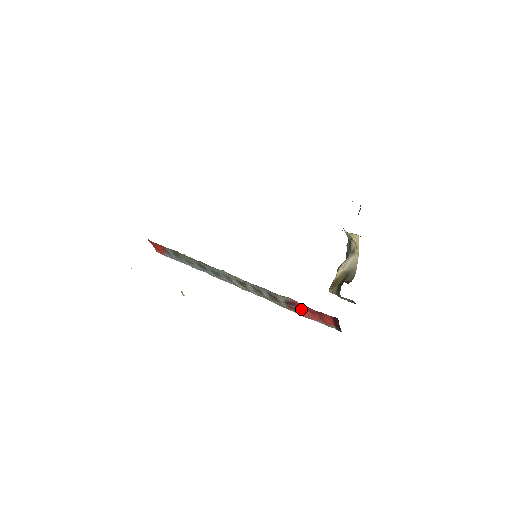
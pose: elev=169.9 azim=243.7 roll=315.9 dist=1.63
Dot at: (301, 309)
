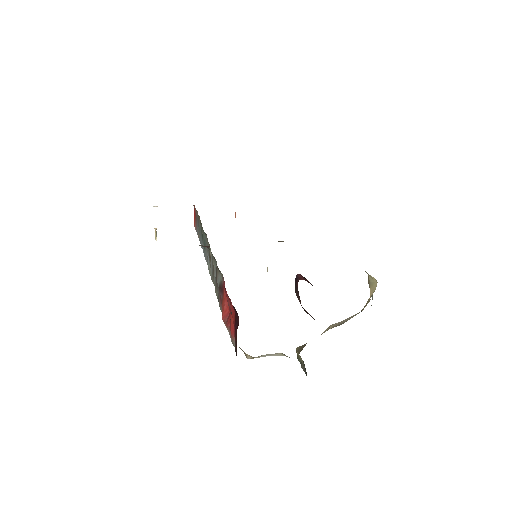
Dot at: (225, 301)
